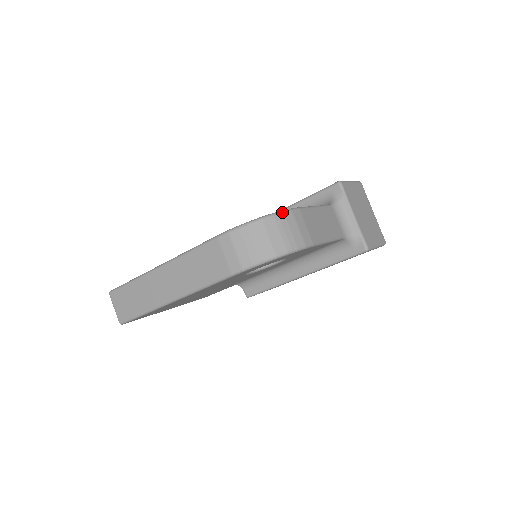
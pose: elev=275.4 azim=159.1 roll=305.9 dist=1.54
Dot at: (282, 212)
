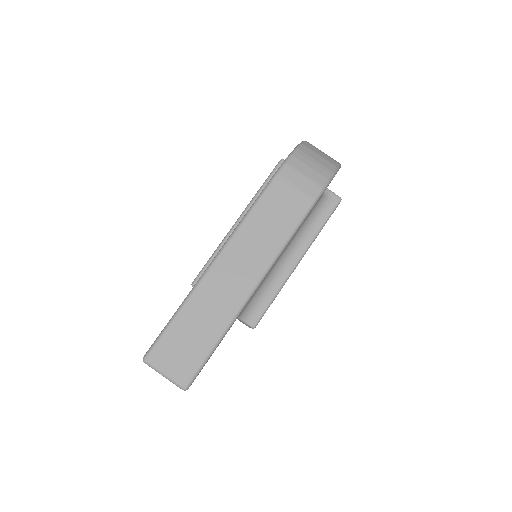
Dot at: (306, 141)
